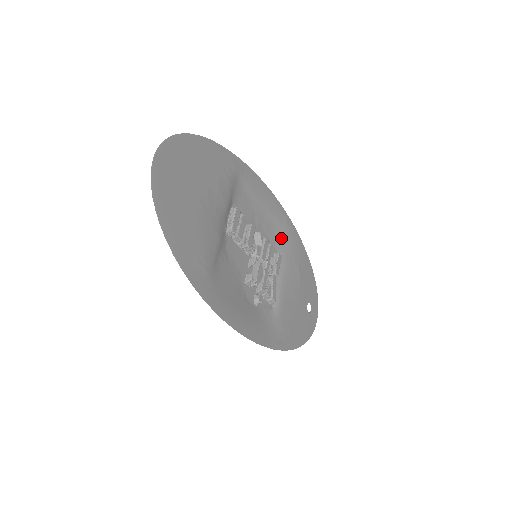
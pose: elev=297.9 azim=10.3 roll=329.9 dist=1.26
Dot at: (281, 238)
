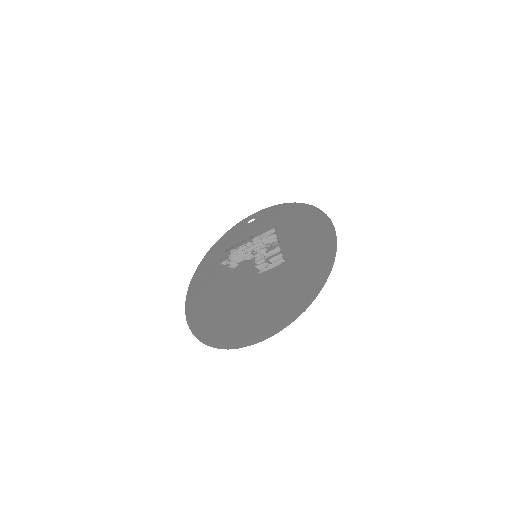
Dot at: occluded
